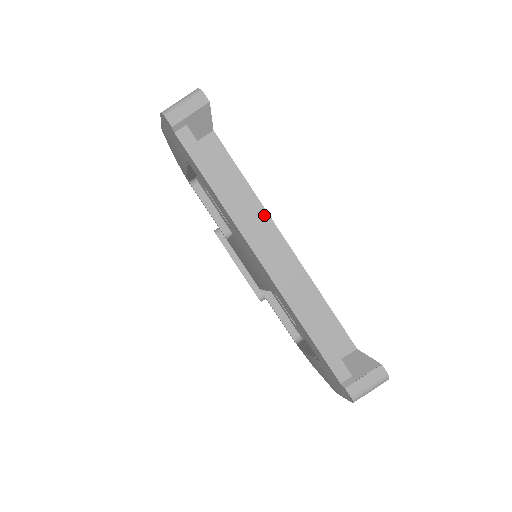
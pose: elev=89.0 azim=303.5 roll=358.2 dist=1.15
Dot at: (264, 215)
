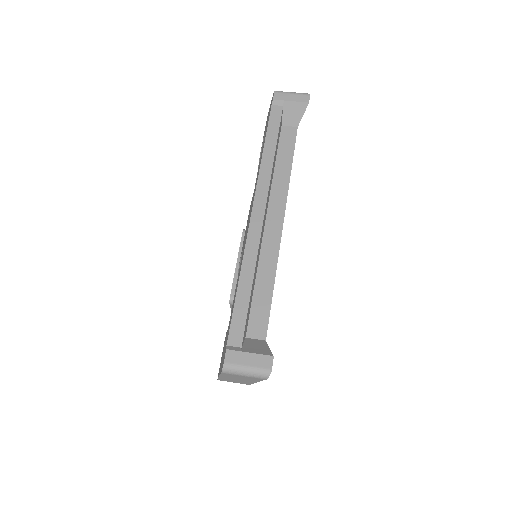
Dot at: (284, 194)
